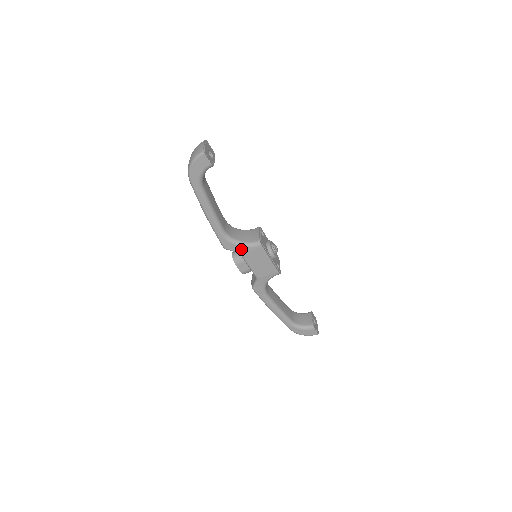
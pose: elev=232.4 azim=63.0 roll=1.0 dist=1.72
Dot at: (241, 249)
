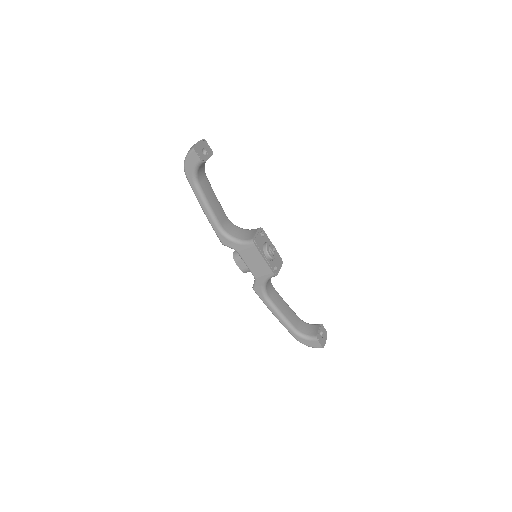
Dot at: (237, 246)
